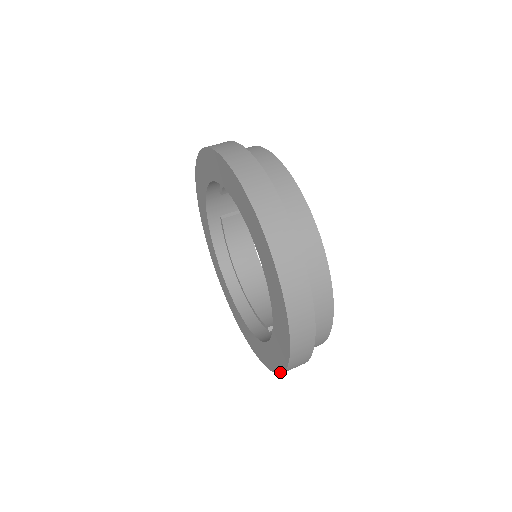
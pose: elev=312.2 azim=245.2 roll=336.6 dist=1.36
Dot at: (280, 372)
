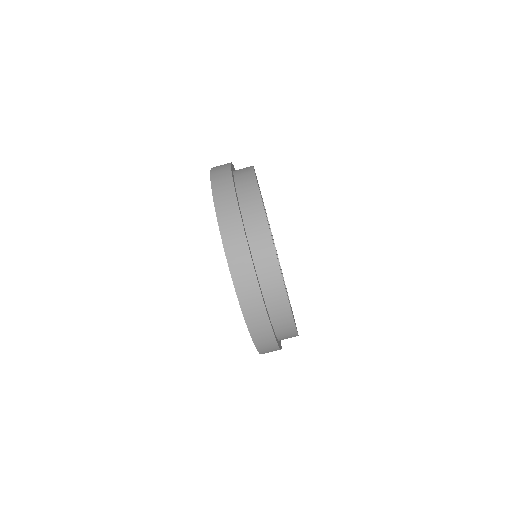
Dot at: occluded
